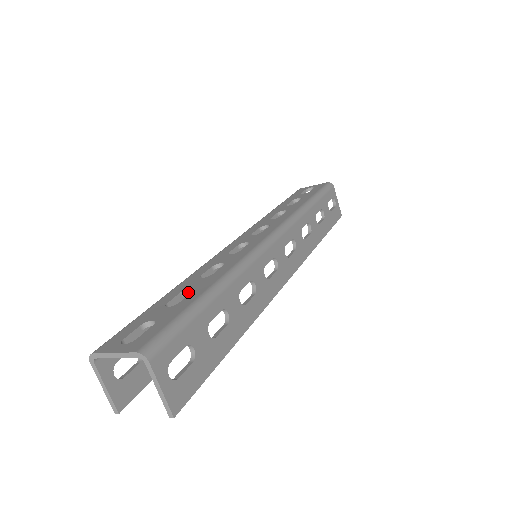
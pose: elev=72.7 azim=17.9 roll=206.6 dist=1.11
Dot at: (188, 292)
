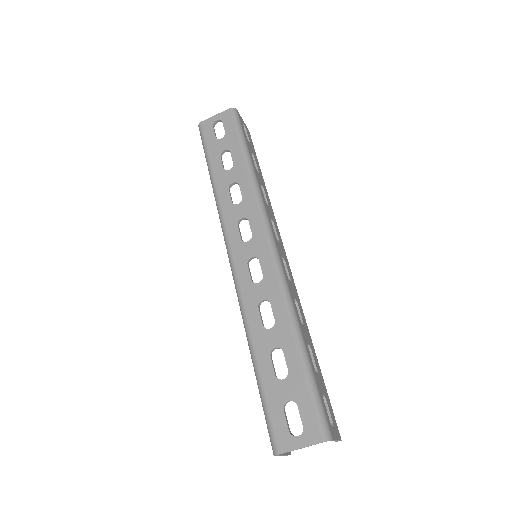
Dot at: (273, 350)
